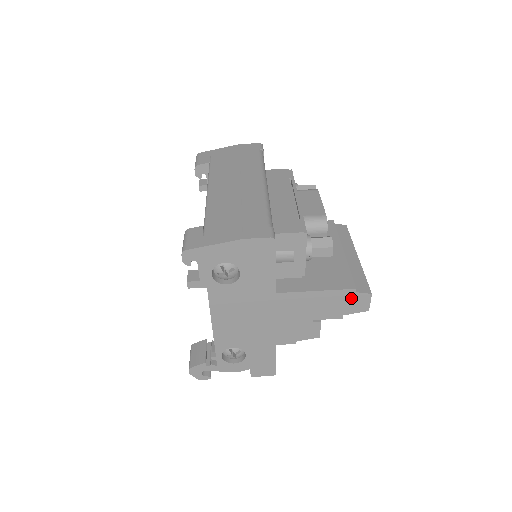
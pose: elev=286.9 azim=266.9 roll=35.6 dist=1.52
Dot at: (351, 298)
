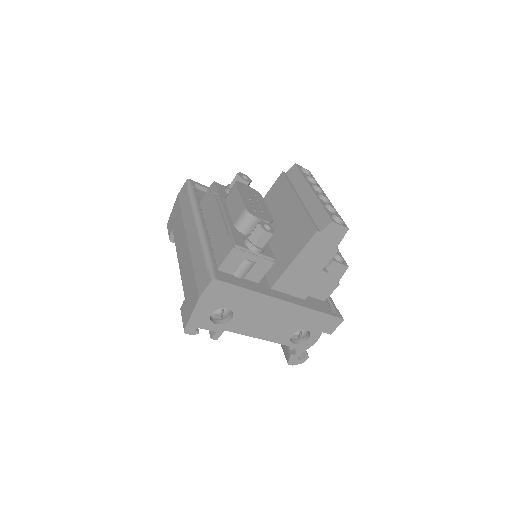
Dot at: (323, 237)
